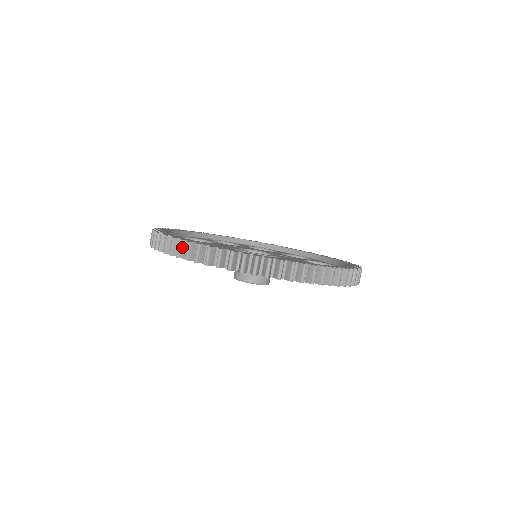
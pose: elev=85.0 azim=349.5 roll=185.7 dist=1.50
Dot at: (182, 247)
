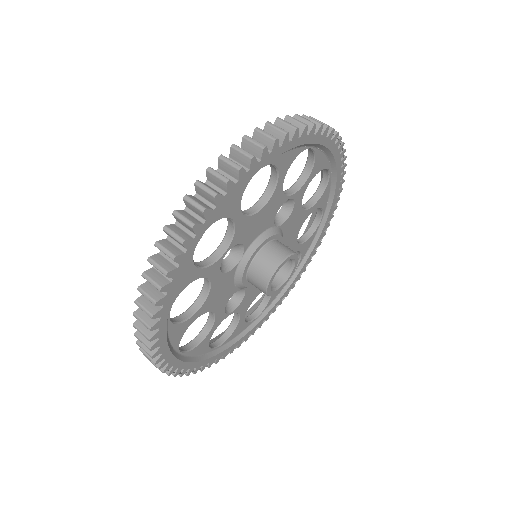
Dot at: (185, 216)
